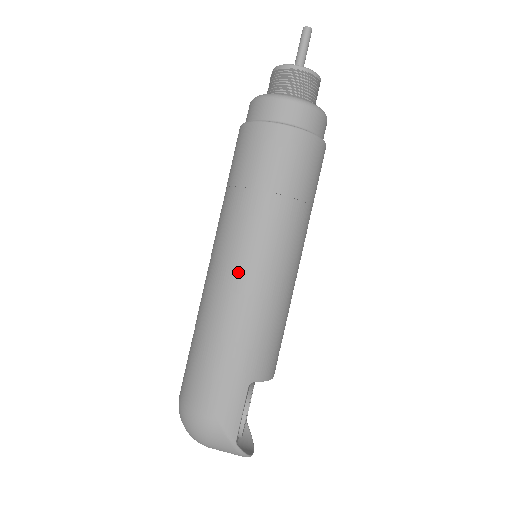
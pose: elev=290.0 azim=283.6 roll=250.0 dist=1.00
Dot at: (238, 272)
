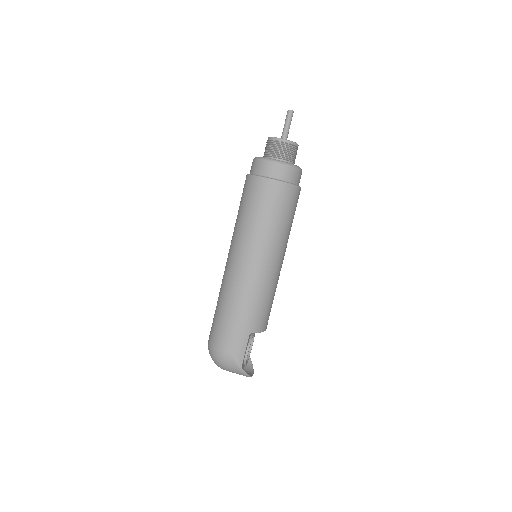
Dot at: (244, 268)
